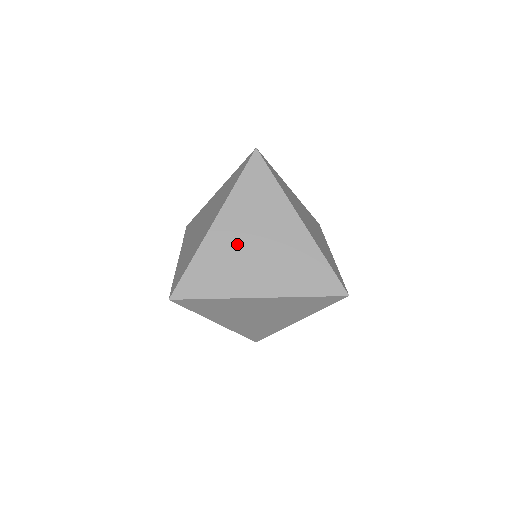
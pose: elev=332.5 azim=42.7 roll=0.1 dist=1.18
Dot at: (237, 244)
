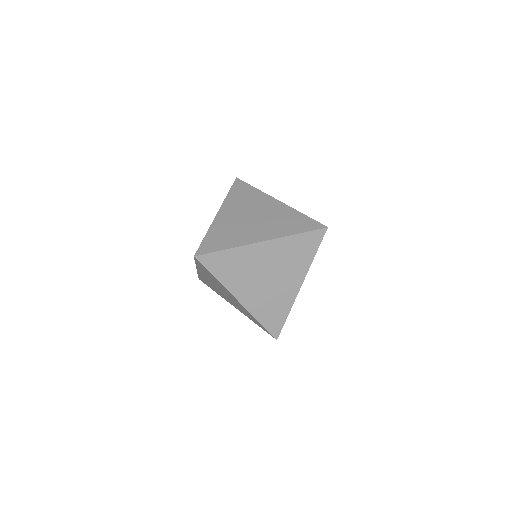
Dot at: (237, 220)
